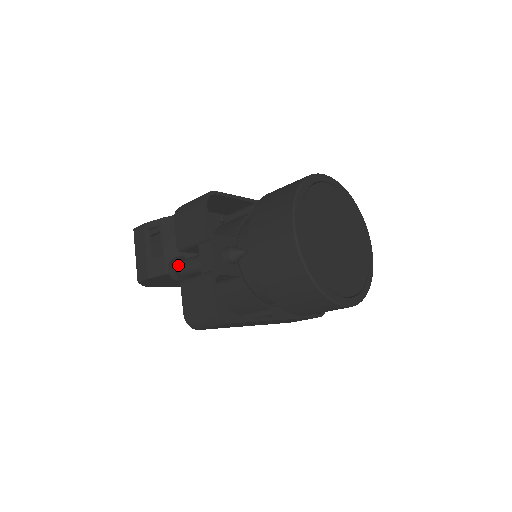
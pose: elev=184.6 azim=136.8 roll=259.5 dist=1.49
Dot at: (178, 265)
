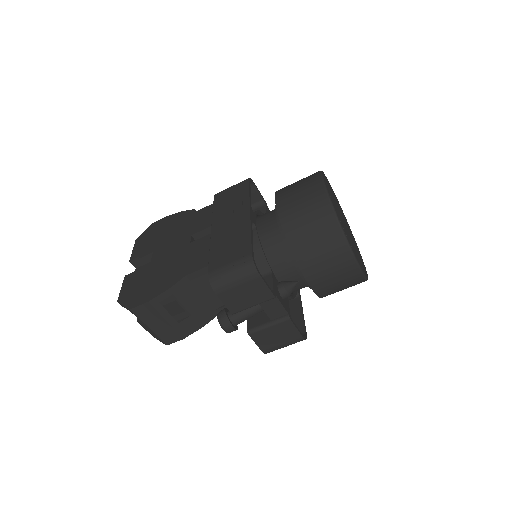
Dot at: (233, 322)
